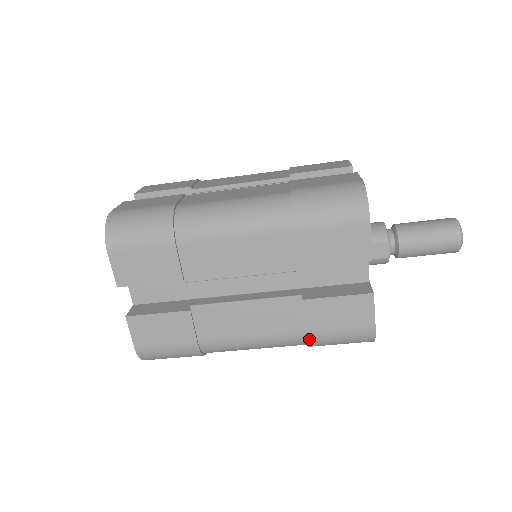
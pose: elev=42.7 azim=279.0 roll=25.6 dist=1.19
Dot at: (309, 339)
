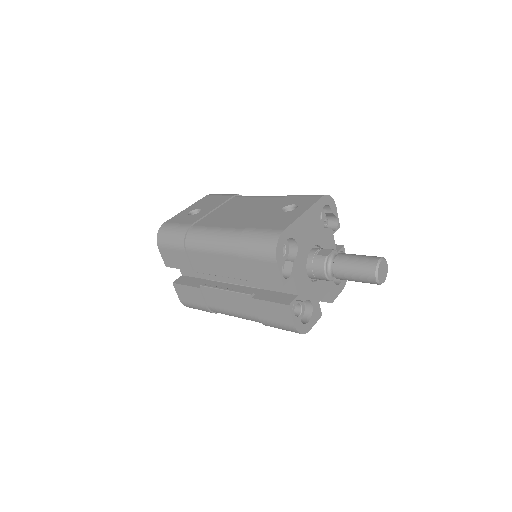
Dot at: occluded
